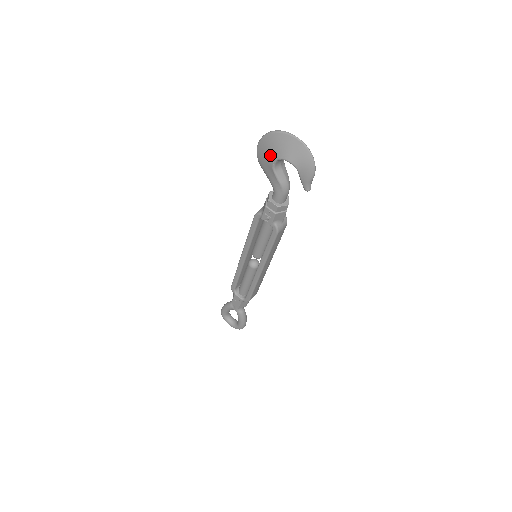
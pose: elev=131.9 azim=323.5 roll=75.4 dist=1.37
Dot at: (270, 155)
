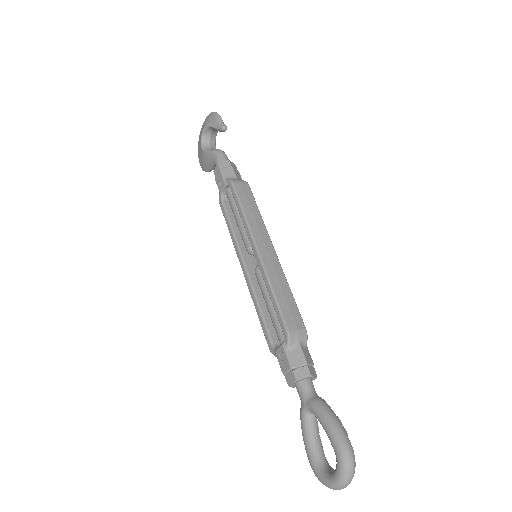
Dot at: (200, 149)
